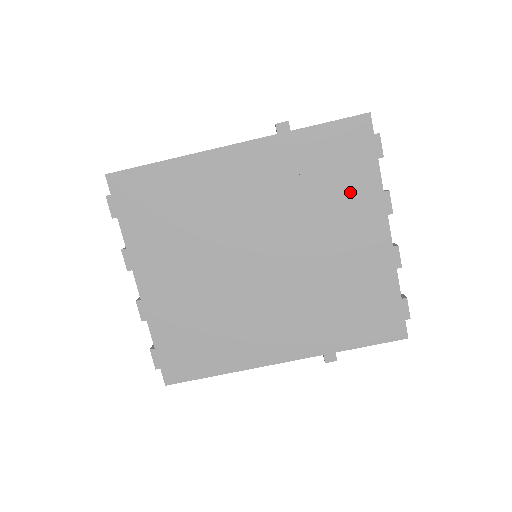
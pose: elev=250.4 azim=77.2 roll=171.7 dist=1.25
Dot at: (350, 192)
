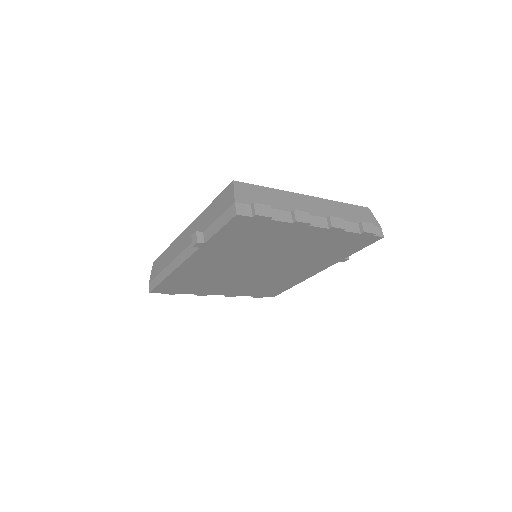
Dot at: (273, 234)
